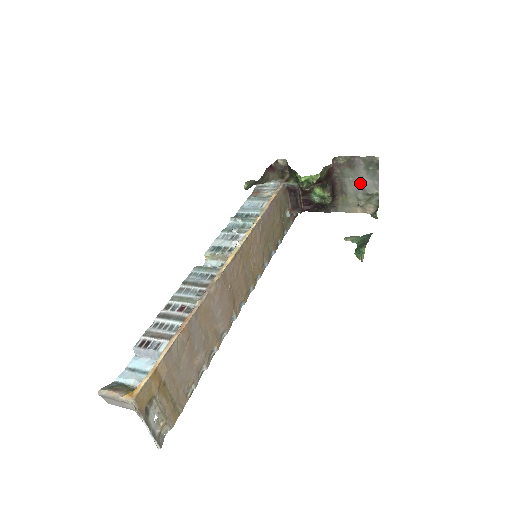
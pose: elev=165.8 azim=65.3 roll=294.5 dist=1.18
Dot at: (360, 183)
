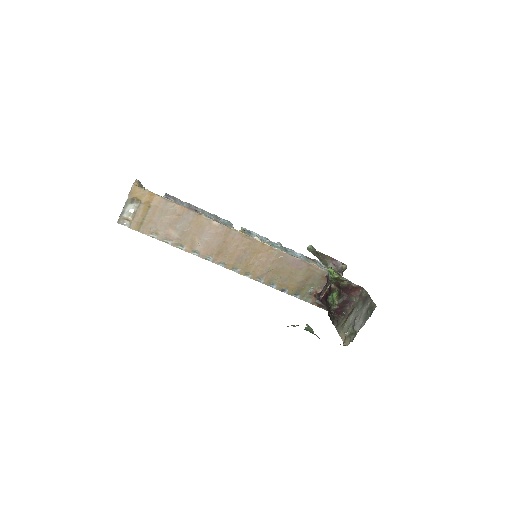
Dot at: (357, 317)
